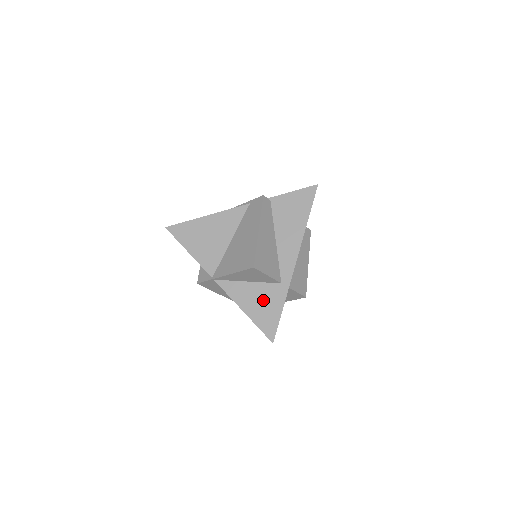
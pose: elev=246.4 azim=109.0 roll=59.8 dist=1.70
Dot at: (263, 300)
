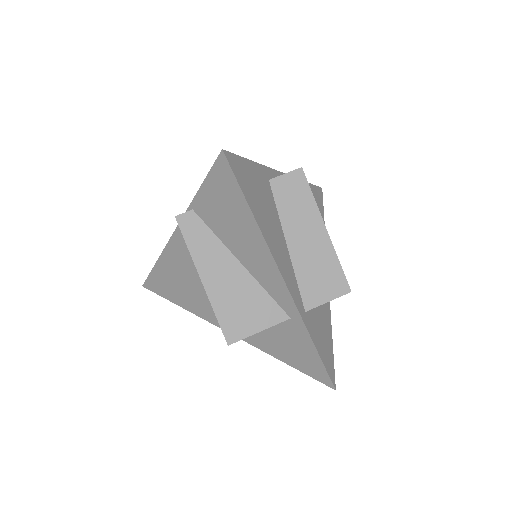
Dot at: (287, 343)
